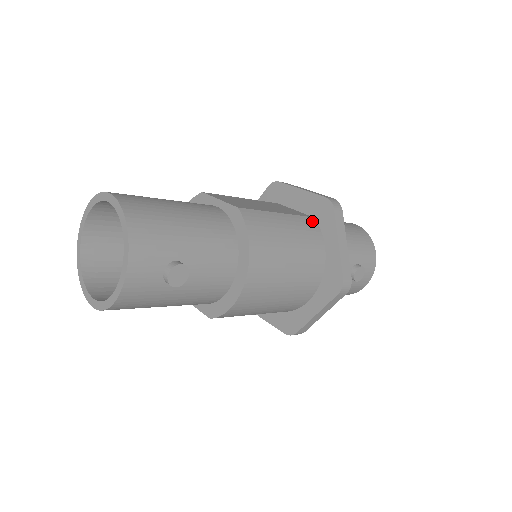
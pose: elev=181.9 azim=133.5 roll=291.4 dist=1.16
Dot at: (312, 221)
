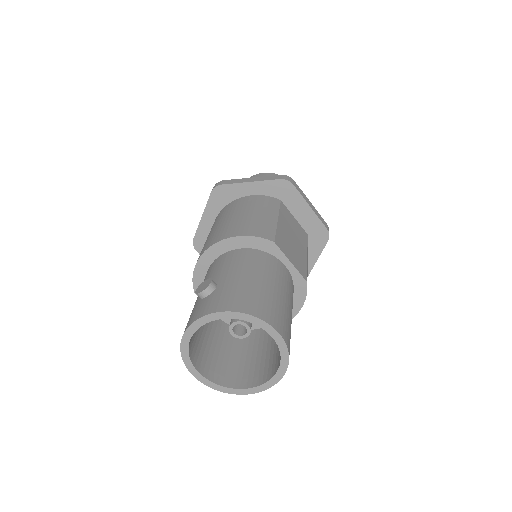
Dot at: occluded
